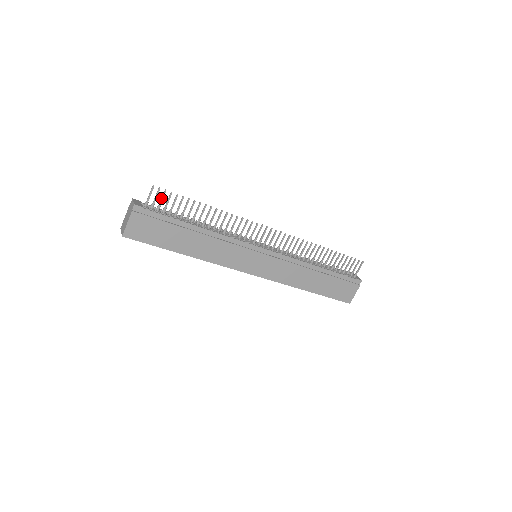
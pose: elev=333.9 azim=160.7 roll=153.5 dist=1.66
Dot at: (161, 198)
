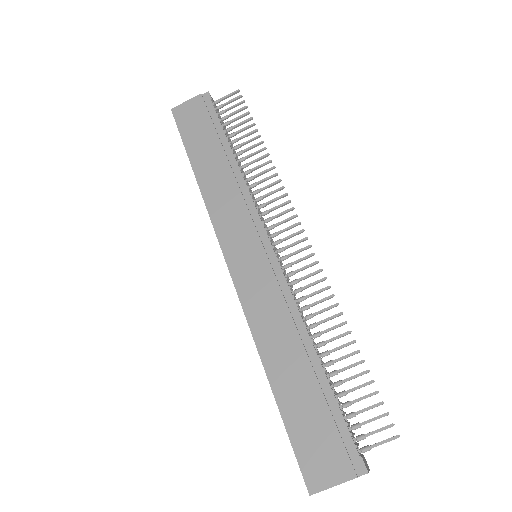
Dot at: (234, 106)
